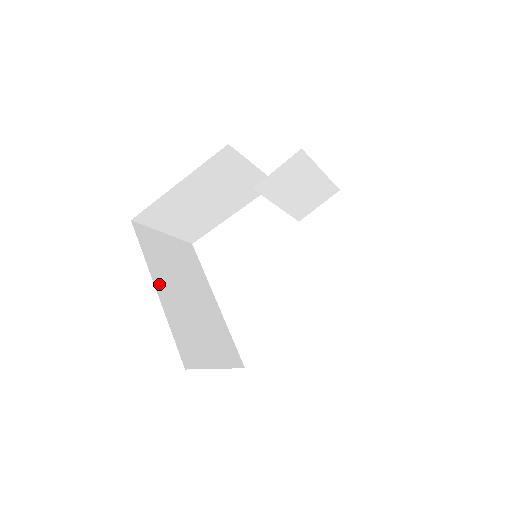
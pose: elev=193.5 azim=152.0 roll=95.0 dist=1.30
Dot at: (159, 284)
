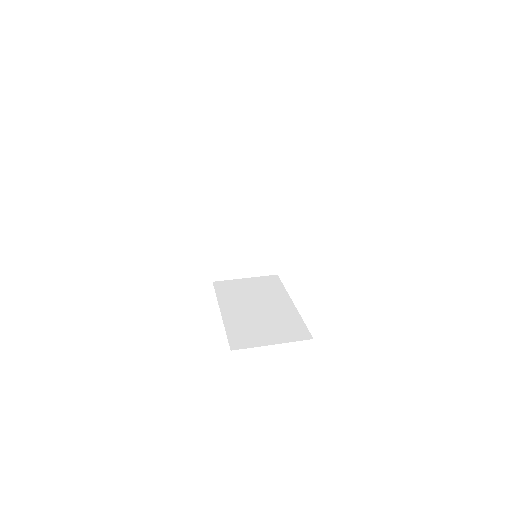
Dot at: (215, 228)
